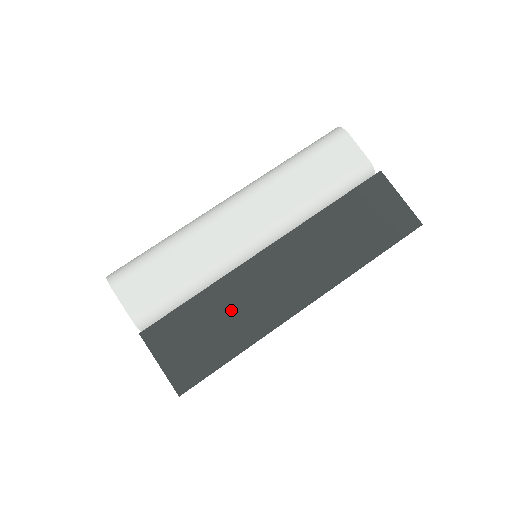
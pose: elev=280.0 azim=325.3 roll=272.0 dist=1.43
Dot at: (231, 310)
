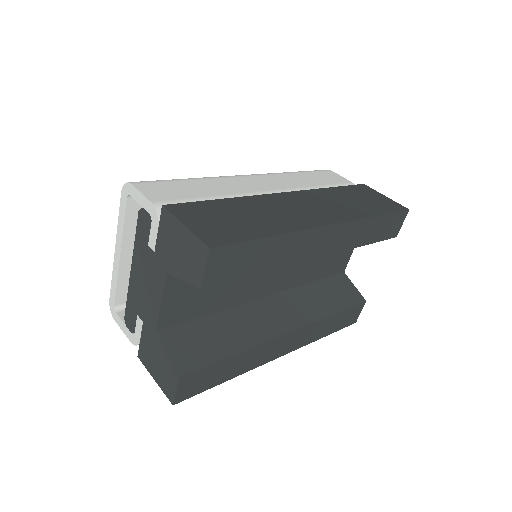
Dot at: (259, 212)
